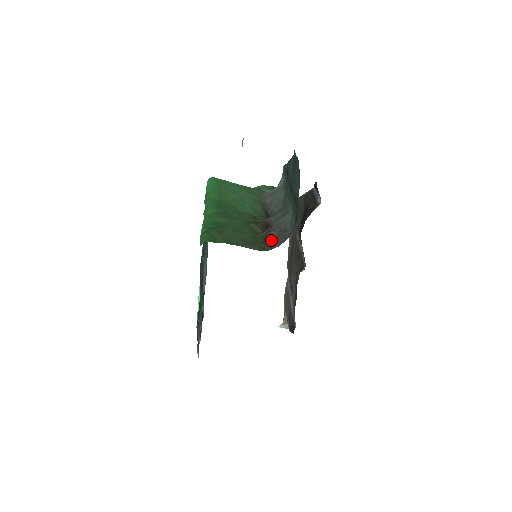
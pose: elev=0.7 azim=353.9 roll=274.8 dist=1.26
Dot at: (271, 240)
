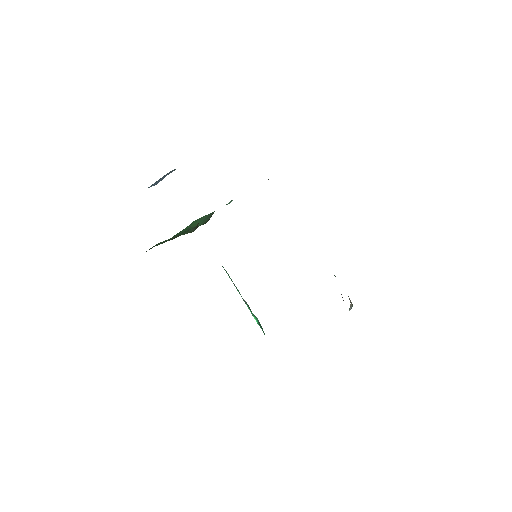
Dot at: occluded
